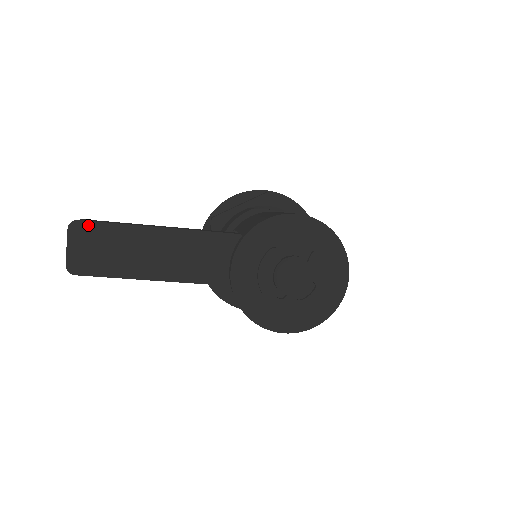
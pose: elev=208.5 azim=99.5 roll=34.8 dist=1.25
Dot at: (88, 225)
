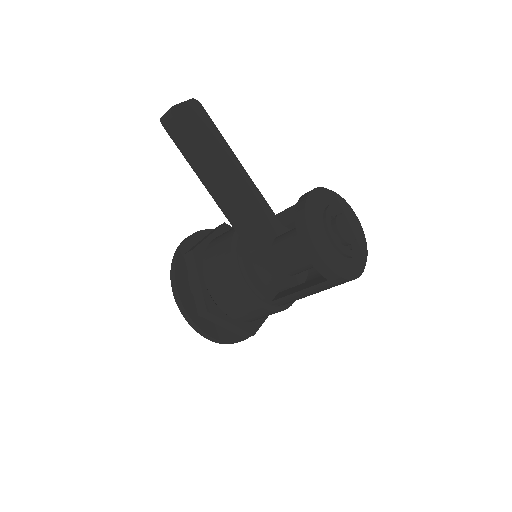
Dot at: (204, 112)
